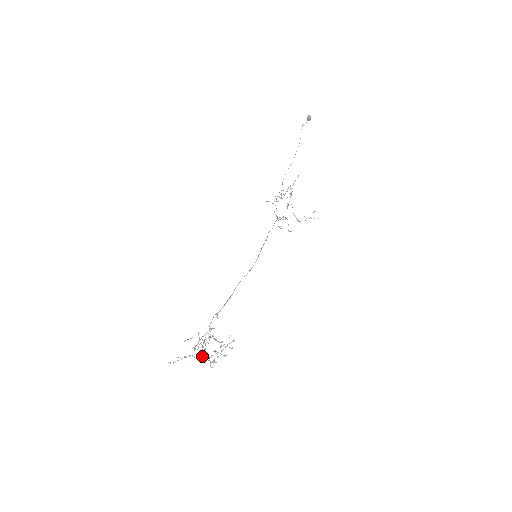
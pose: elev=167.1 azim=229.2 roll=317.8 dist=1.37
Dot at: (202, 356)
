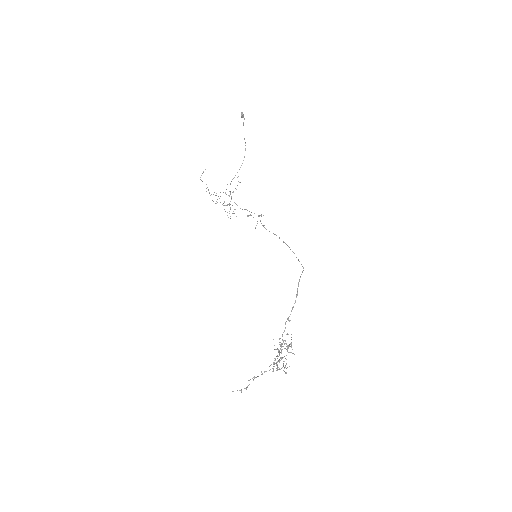
Dot at: occluded
